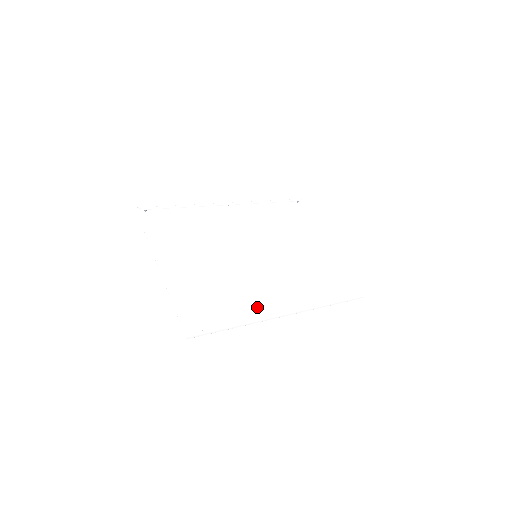
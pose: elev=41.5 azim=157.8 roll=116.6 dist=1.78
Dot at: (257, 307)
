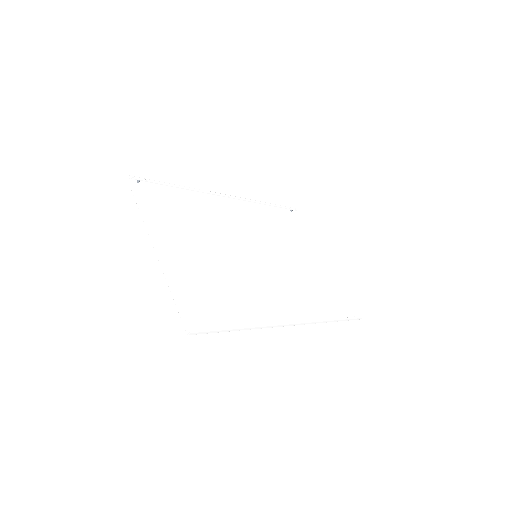
Dot at: (261, 311)
